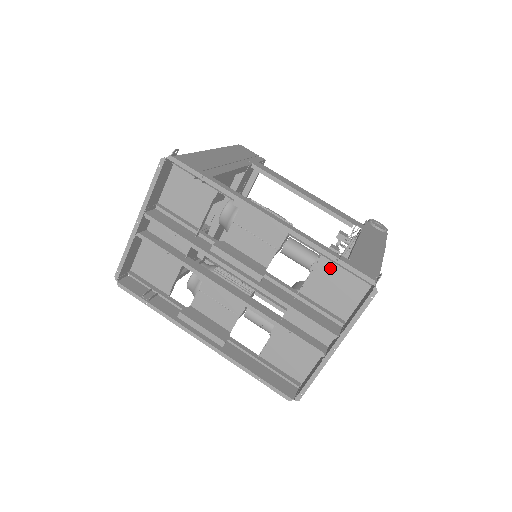
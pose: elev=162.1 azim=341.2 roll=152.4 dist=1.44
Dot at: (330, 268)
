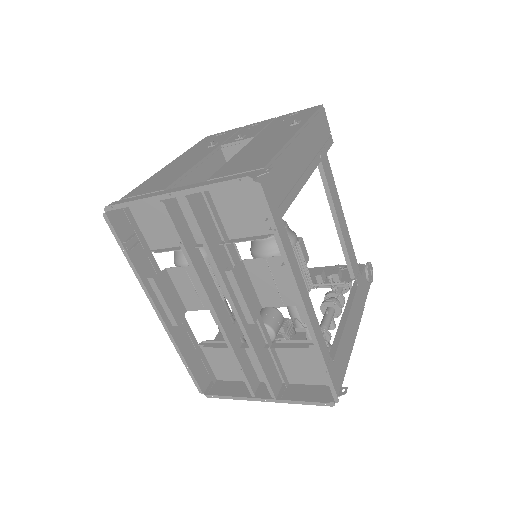
Dot at: (313, 354)
